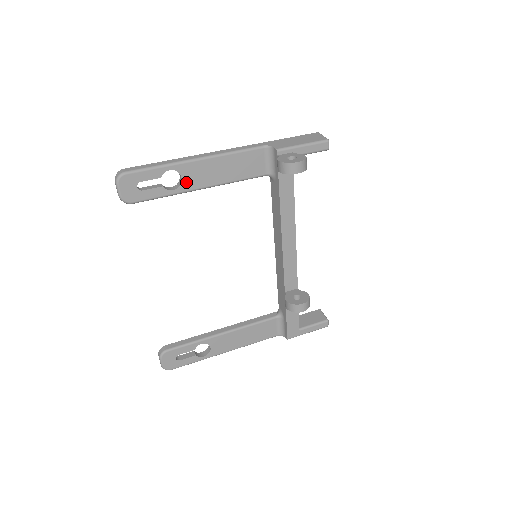
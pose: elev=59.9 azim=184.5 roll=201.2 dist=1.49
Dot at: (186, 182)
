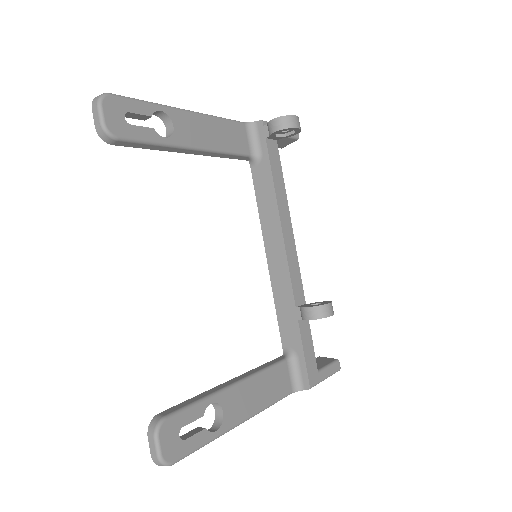
Dot at: (178, 133)
